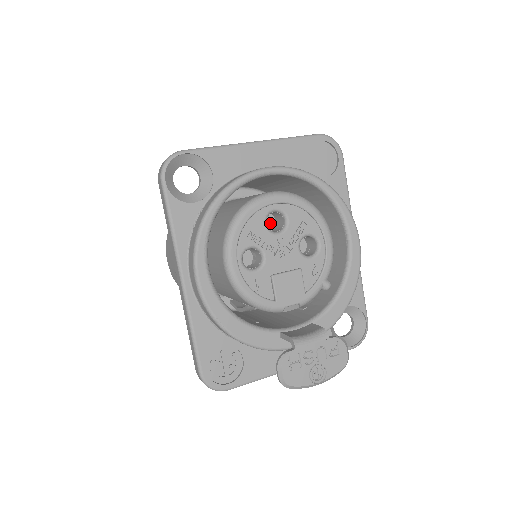
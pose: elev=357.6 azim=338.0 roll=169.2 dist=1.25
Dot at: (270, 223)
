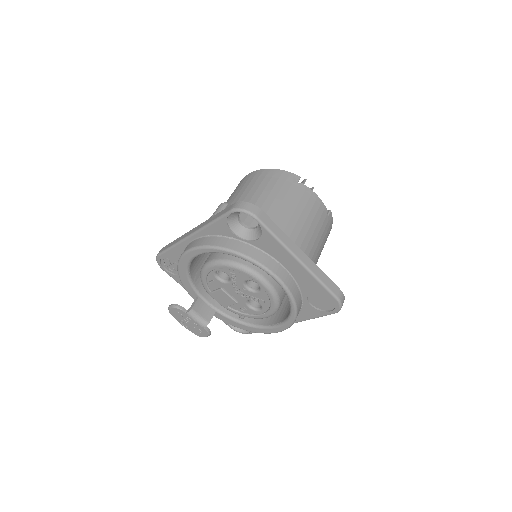
Dot at: occluded
